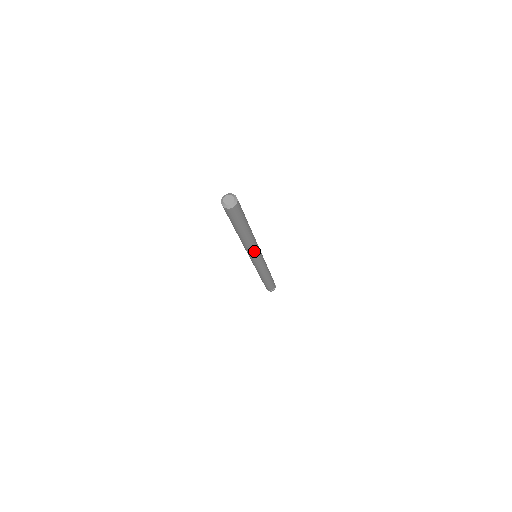
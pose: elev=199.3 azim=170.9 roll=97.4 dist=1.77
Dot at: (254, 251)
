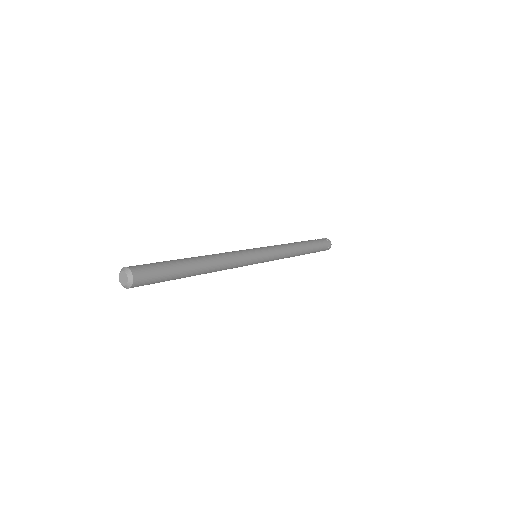
Dot at: occluded
